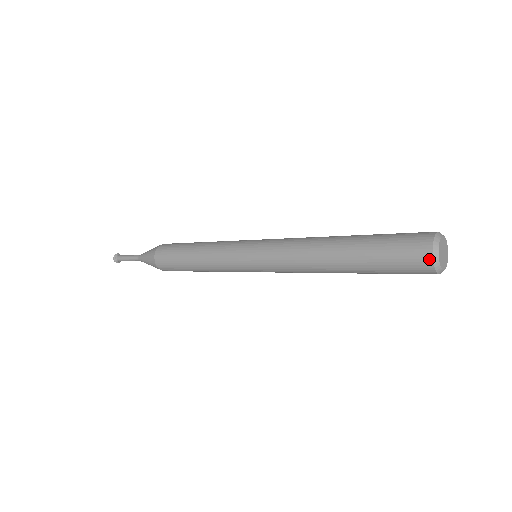
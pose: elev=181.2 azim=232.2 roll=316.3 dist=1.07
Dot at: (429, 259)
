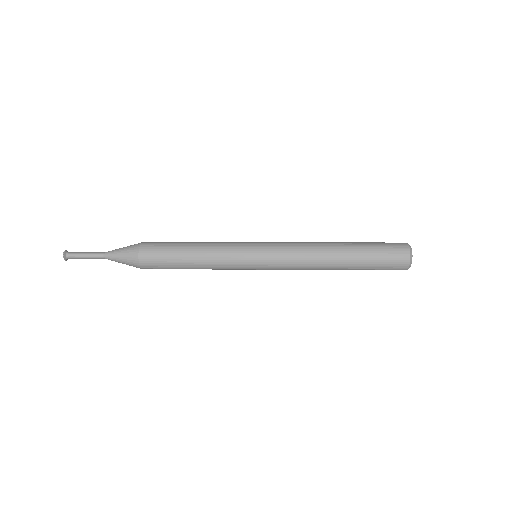
Dot at: (407, 264)
